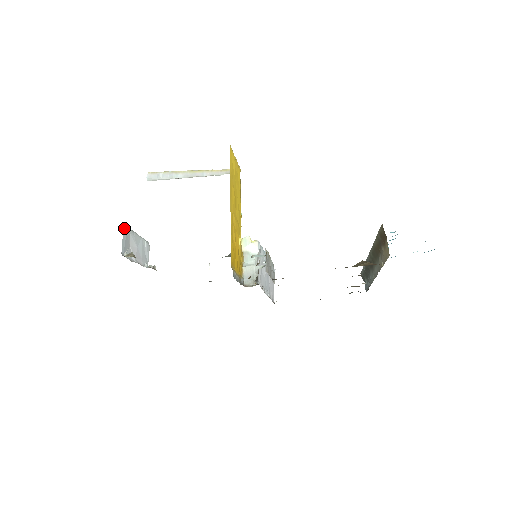
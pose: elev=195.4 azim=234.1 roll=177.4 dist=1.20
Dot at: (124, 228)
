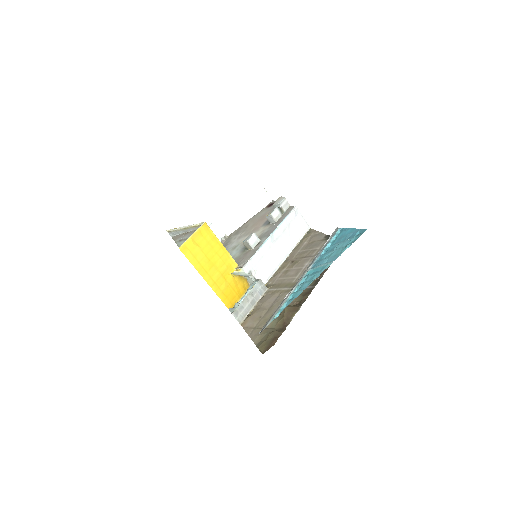
Dot at: occluded
